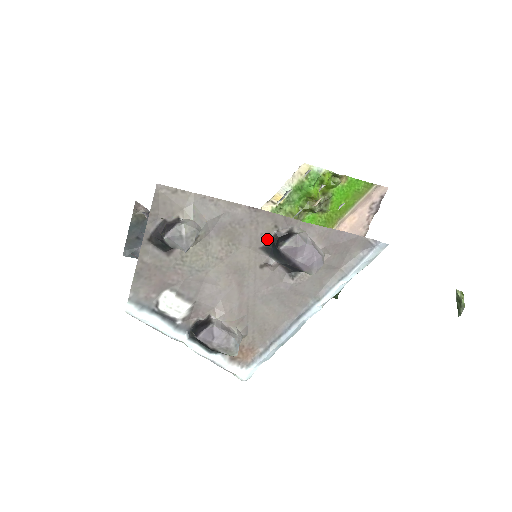
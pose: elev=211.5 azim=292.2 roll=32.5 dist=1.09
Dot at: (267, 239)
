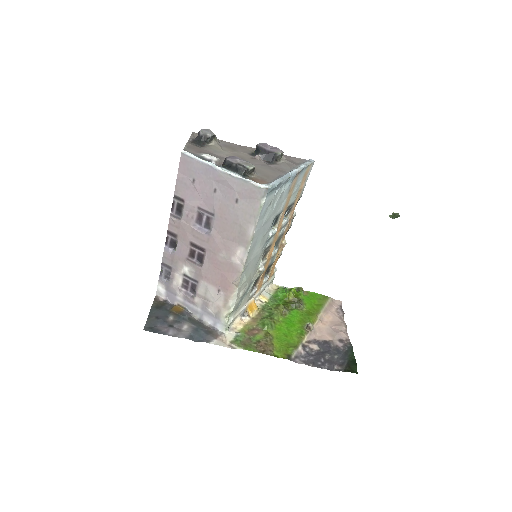
Dot at: (251, 153)
